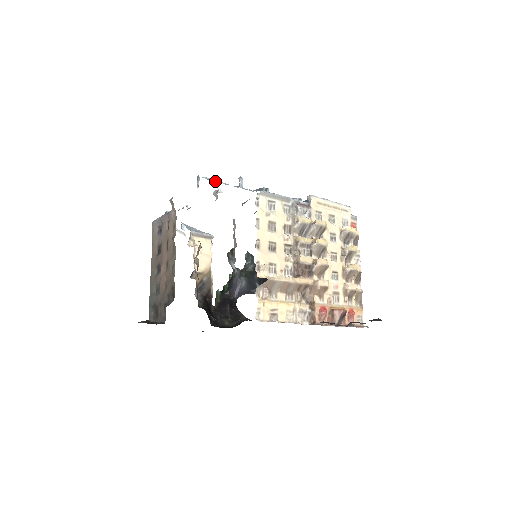
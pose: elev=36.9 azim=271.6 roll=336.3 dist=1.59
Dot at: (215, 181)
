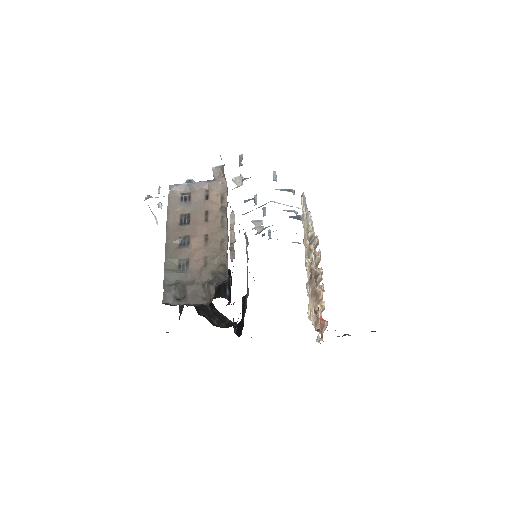
Dot at: occluded
